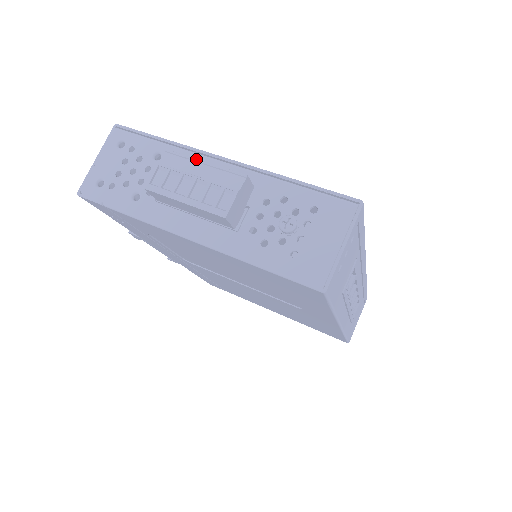
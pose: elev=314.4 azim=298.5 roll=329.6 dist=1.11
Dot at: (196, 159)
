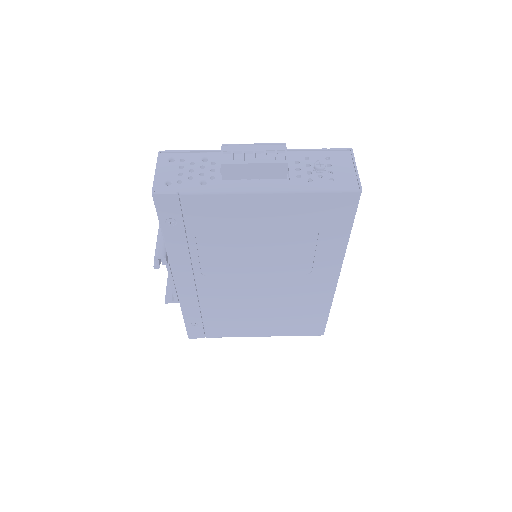
Dot at: (247, 144)
